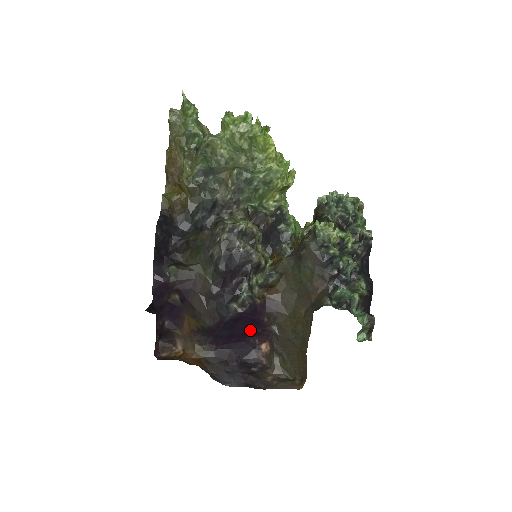
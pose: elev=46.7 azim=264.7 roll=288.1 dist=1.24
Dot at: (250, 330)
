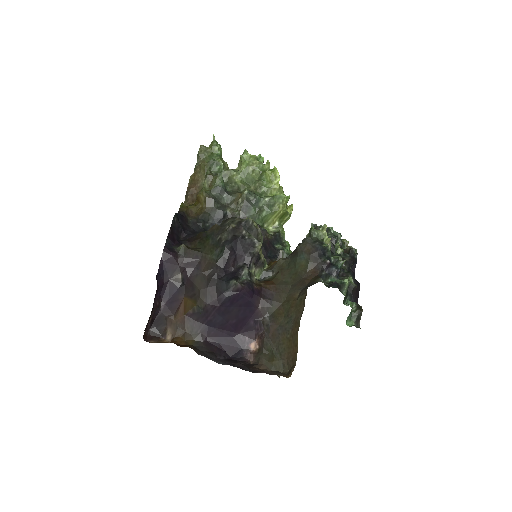
Dot at: (243, 321)
